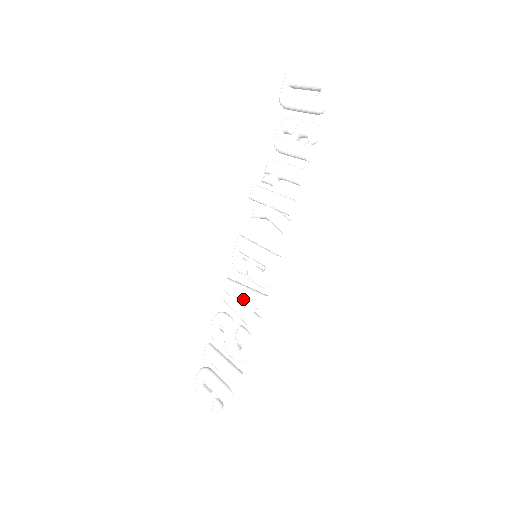
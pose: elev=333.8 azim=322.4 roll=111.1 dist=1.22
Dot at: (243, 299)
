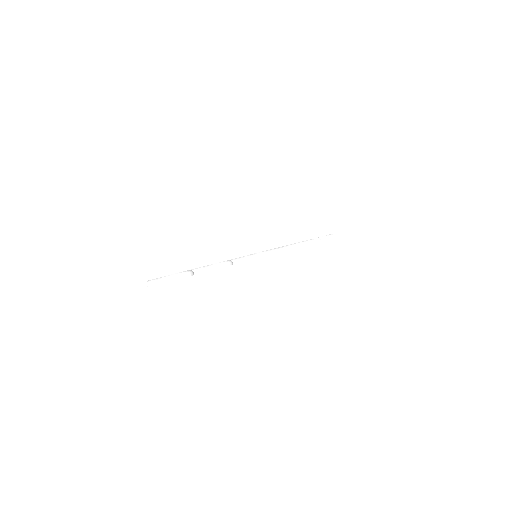
Dot at: occluded
